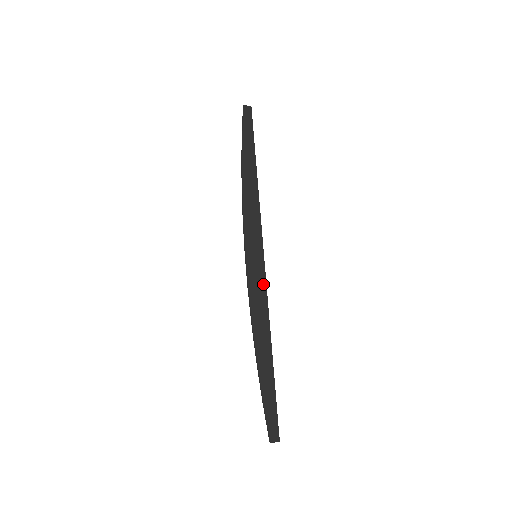
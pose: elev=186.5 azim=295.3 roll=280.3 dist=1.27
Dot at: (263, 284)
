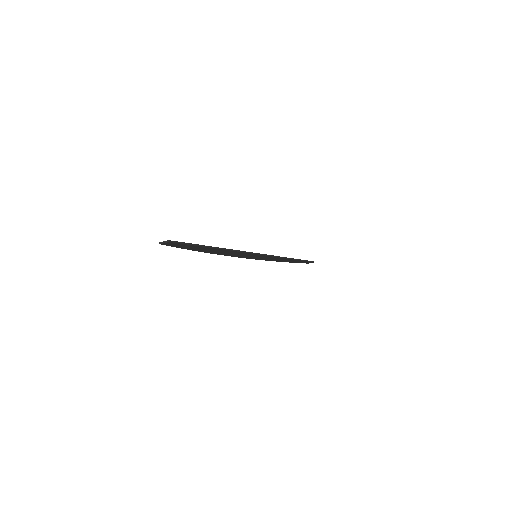
Dot at: (248, 253)
